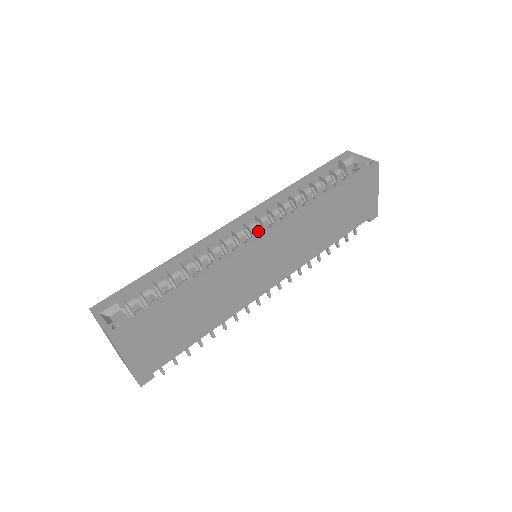
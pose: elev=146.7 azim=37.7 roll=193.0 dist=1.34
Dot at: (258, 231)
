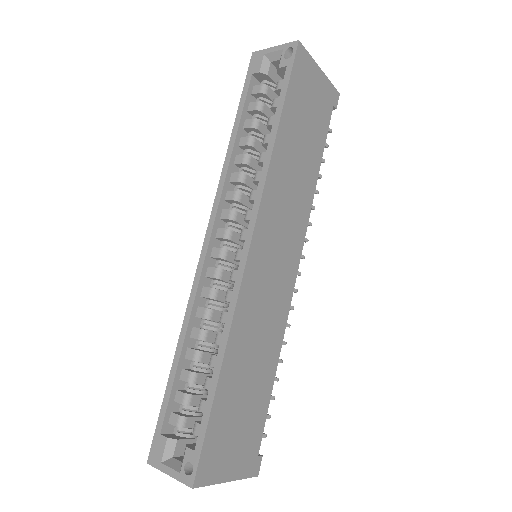
Dot at: (237, 232)
